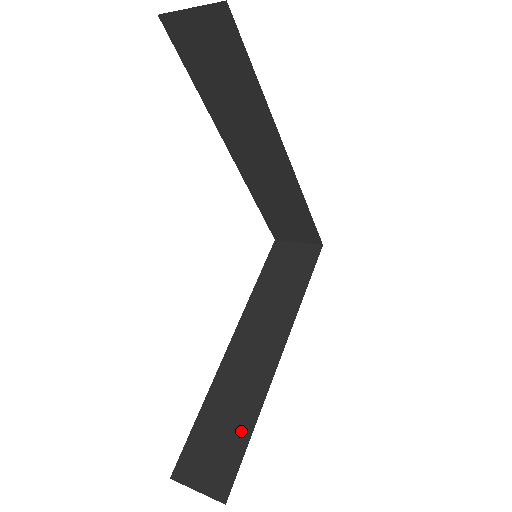
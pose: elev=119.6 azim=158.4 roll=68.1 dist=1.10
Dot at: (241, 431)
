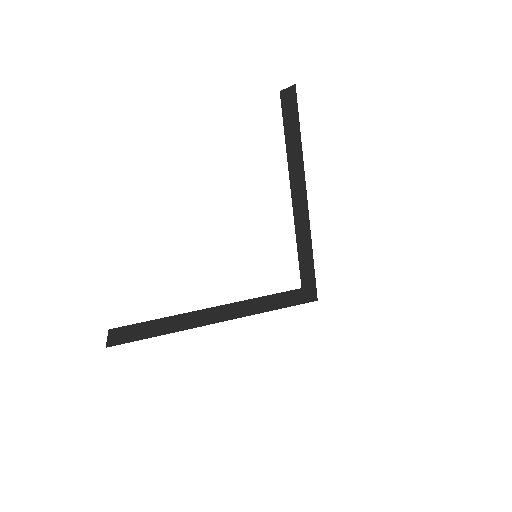
Dot at: (155, 333)
